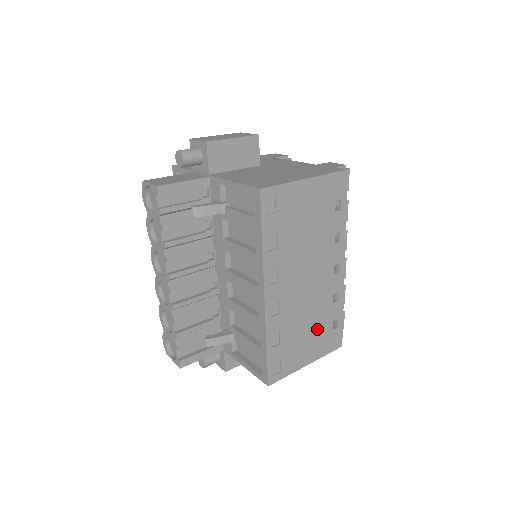
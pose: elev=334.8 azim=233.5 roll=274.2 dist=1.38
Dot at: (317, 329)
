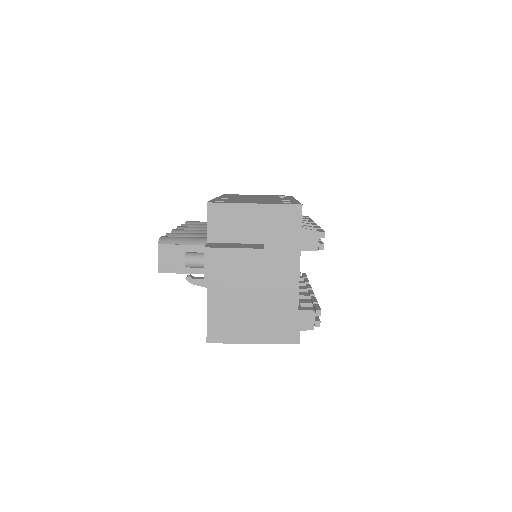
Dot at: occluded
